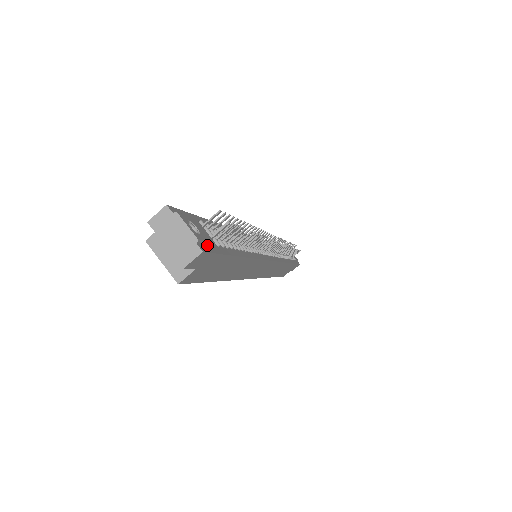
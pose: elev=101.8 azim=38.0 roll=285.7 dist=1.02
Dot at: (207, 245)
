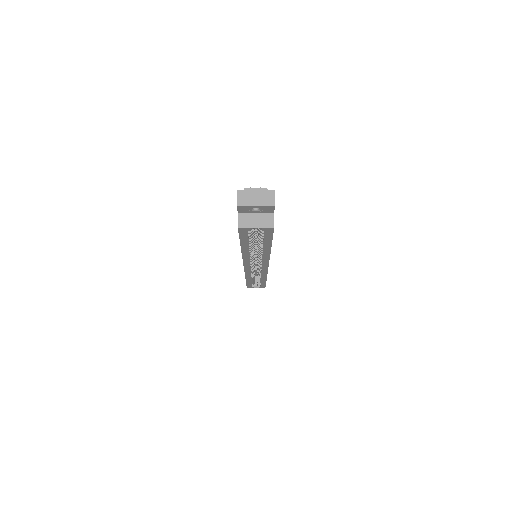
Dot at: occluded
